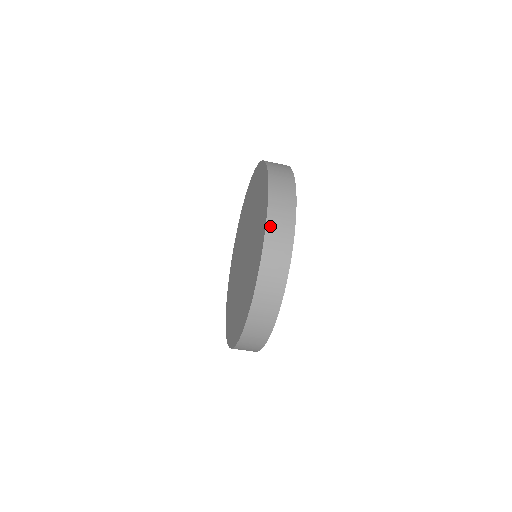
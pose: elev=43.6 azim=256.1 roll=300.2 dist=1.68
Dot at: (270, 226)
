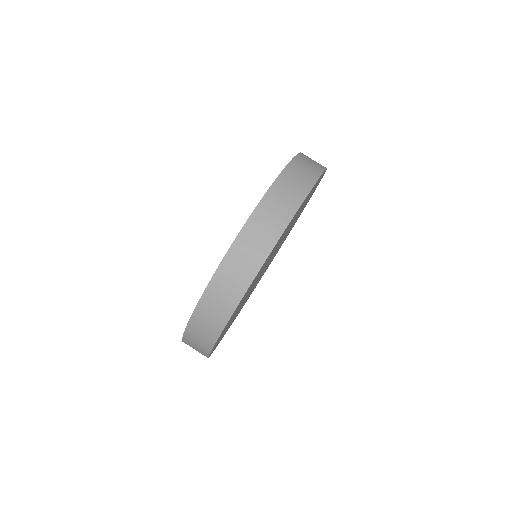
Dot at: (283, 178)
